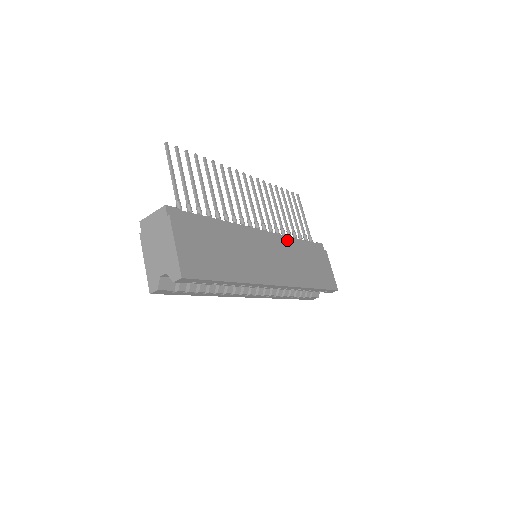
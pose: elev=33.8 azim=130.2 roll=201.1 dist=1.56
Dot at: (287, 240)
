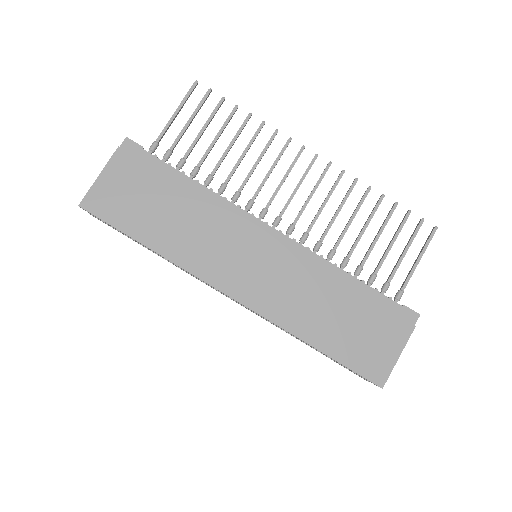
Dot at: (321, 265)
